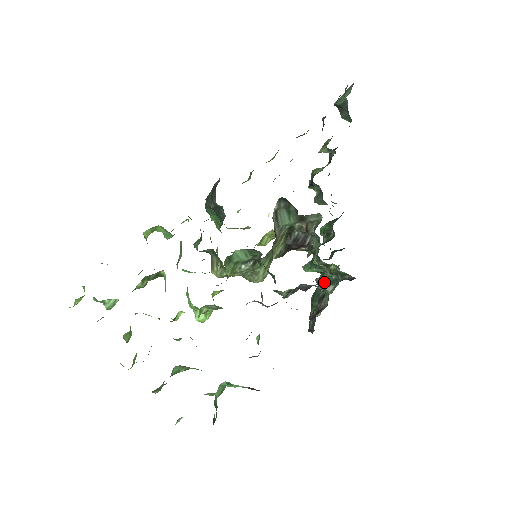
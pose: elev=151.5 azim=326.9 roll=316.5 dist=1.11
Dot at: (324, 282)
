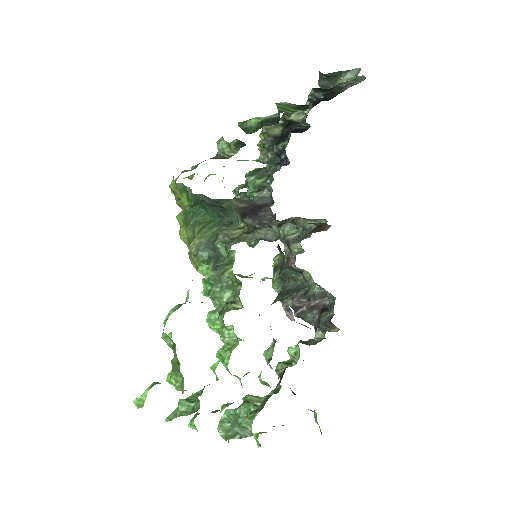
Dot at: (279, 254)
